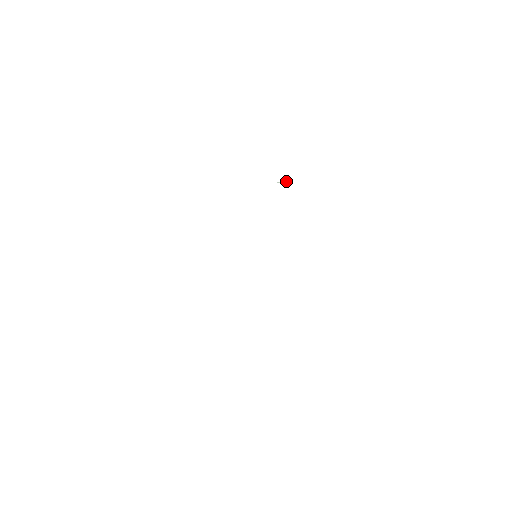
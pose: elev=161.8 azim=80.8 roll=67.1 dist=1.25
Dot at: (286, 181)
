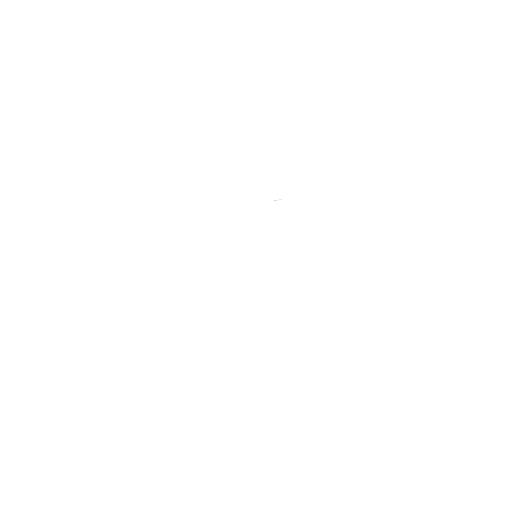
Dot at: (280, 199)
